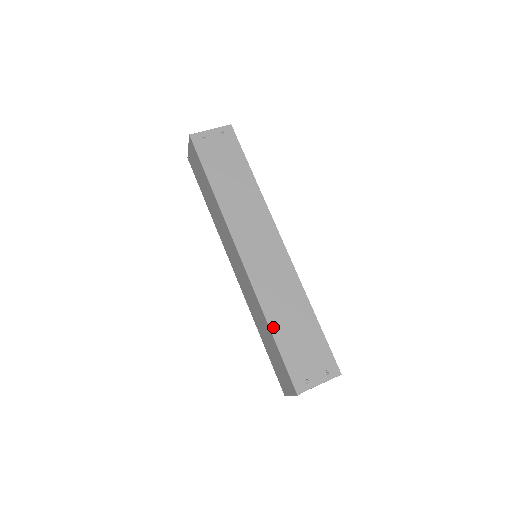
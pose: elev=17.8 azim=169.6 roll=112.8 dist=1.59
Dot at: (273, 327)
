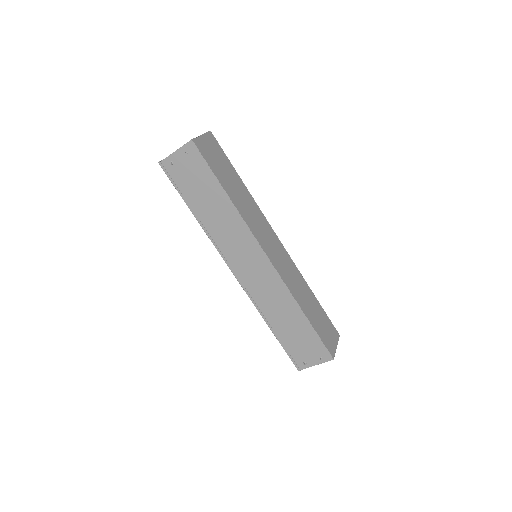
Dot at: (272, 327)
